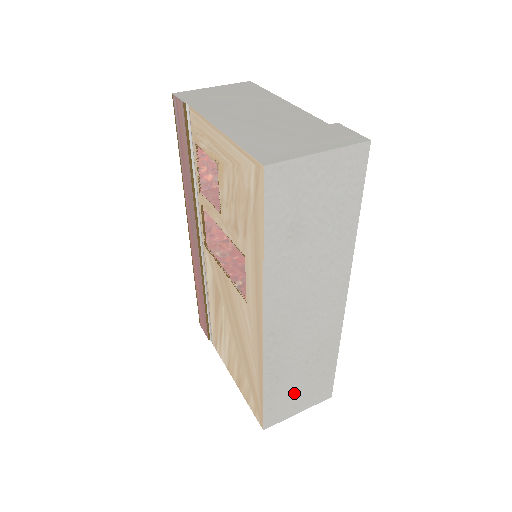
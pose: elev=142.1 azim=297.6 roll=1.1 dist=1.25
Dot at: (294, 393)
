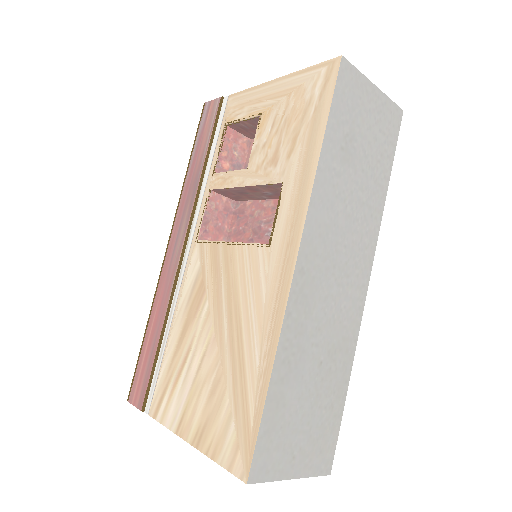
Dot at: (297, 422)
